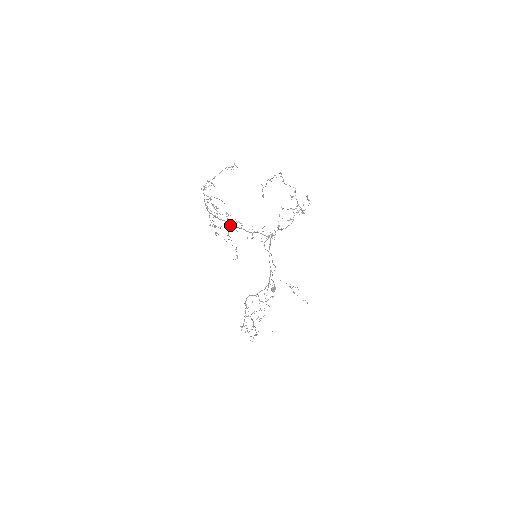
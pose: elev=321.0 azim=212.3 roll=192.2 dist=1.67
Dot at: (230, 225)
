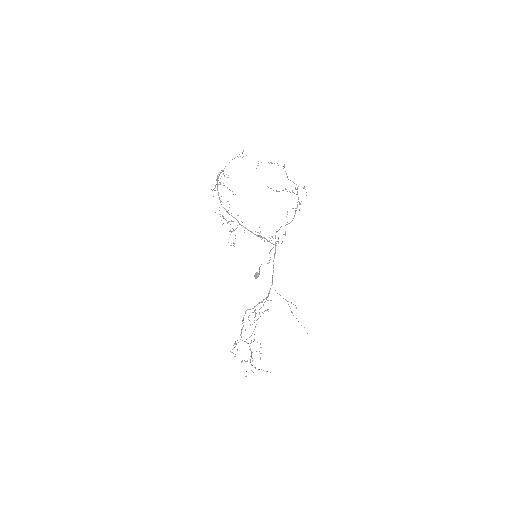
Dot at: (239, 224)
